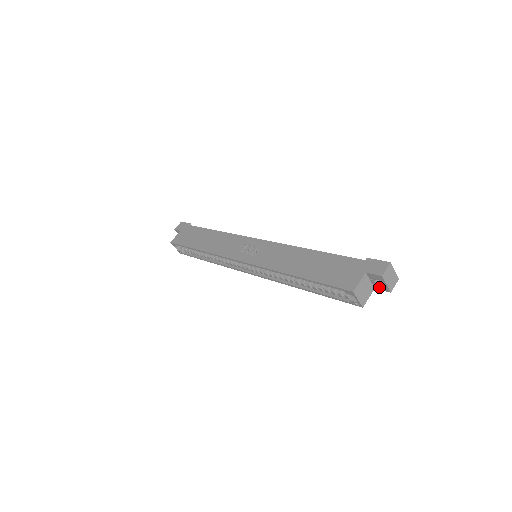
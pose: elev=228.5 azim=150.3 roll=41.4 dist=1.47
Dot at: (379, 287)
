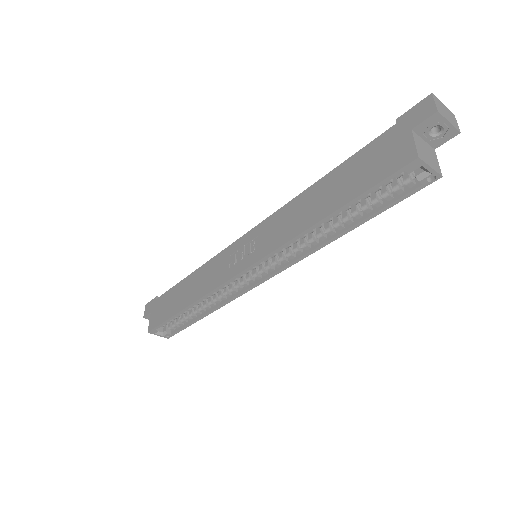
Dot at: (440, 140)
